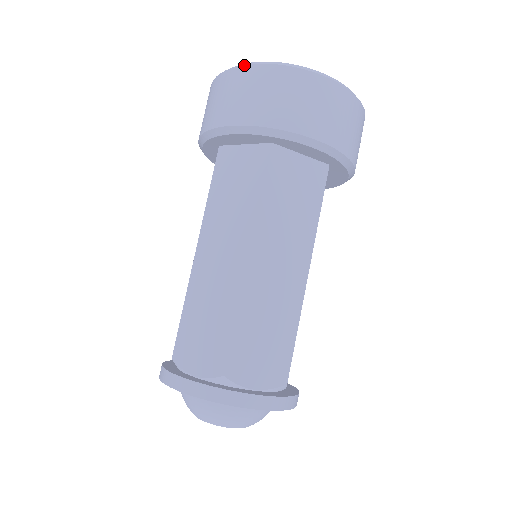
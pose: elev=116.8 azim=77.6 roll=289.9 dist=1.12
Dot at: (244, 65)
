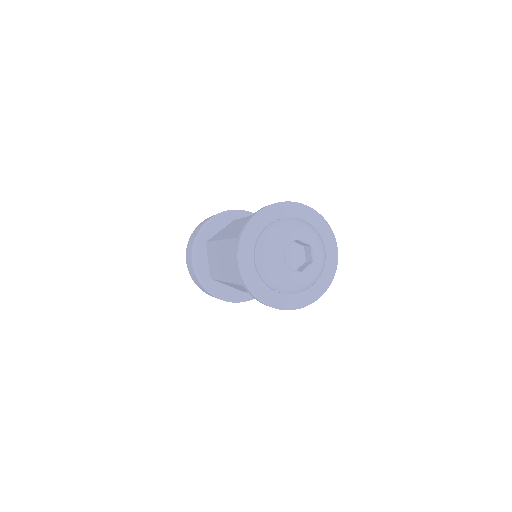
Dot at: occluded
